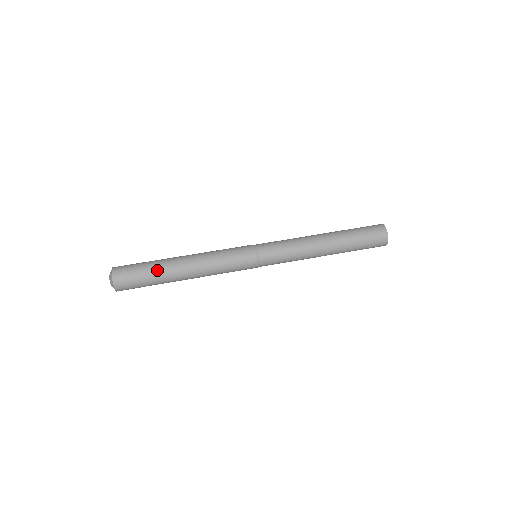
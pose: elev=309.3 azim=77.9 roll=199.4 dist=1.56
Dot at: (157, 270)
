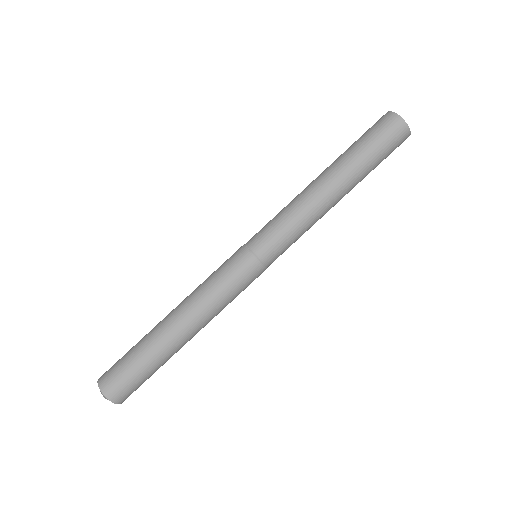
Dot at: (148, 351)
